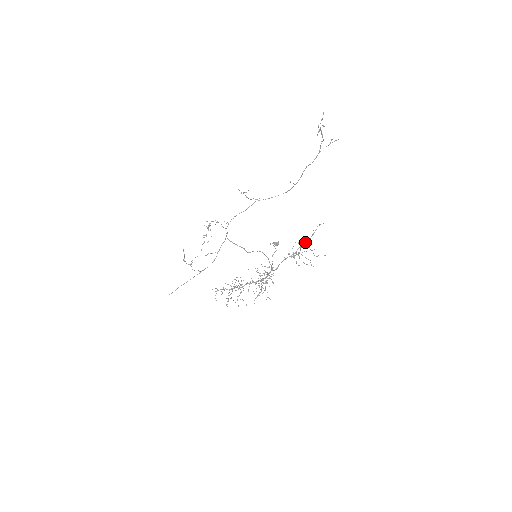
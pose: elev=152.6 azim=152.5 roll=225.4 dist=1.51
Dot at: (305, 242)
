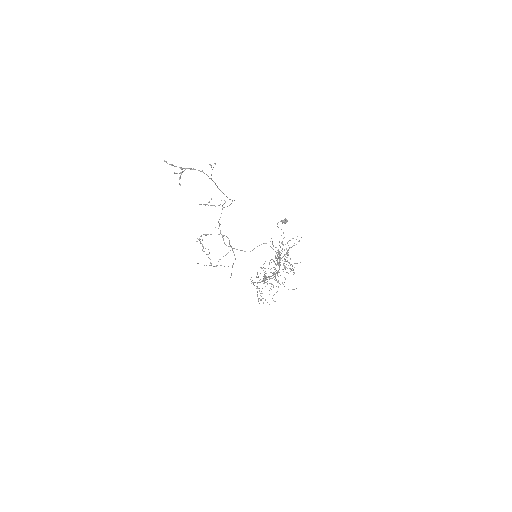
Dot at: (277, 250)
